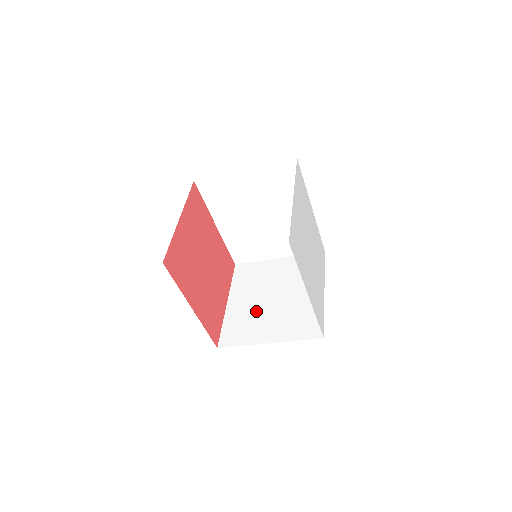
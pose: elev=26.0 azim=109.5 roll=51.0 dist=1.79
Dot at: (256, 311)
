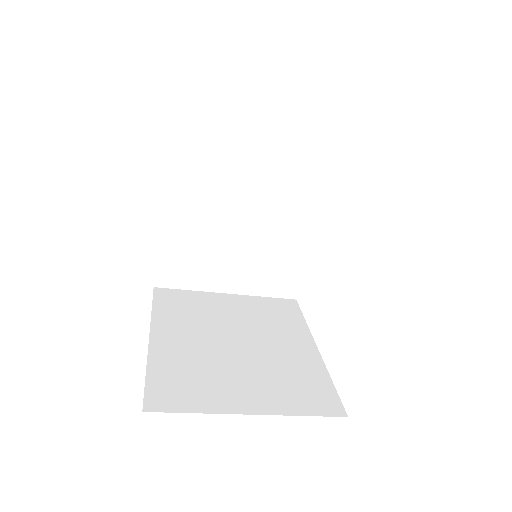
Dot at: (211, 358)
